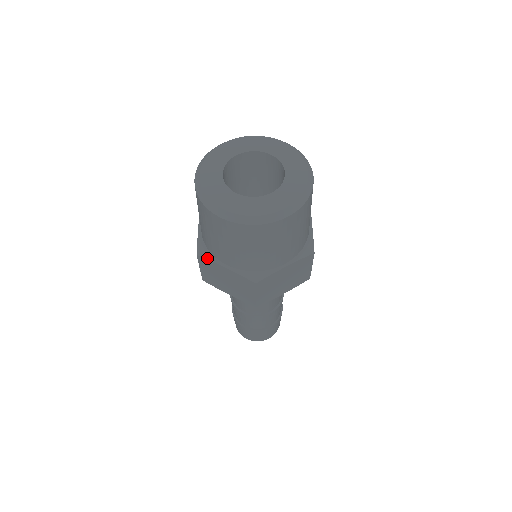
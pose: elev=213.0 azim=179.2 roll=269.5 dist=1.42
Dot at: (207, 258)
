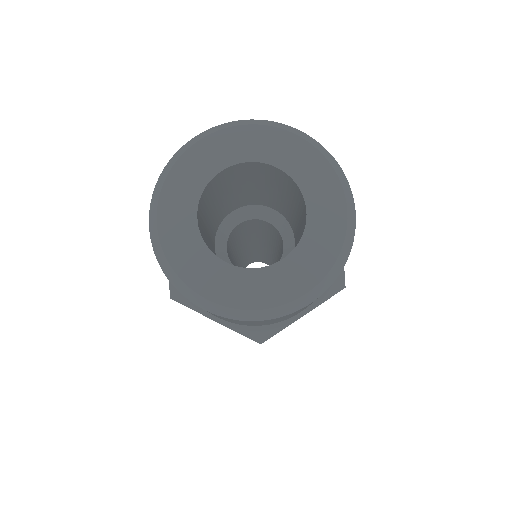
Dot at: (186, 305)
